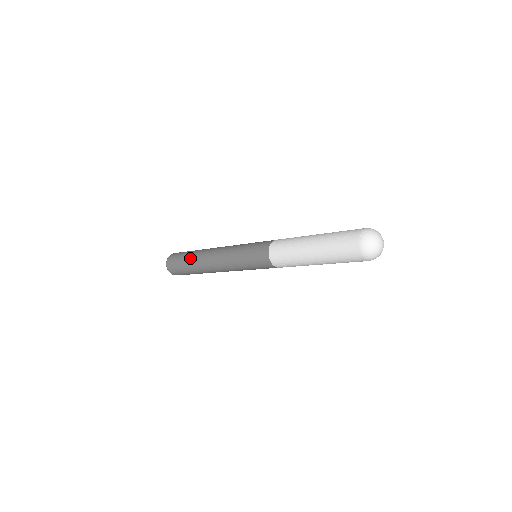
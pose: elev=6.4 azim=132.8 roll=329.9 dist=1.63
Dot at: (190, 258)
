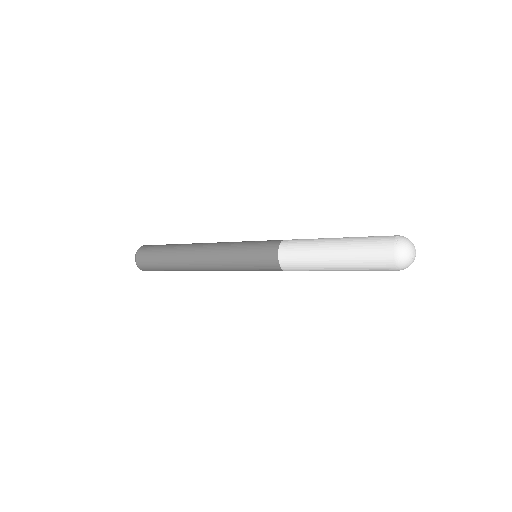
Dot at: (172, 248)
